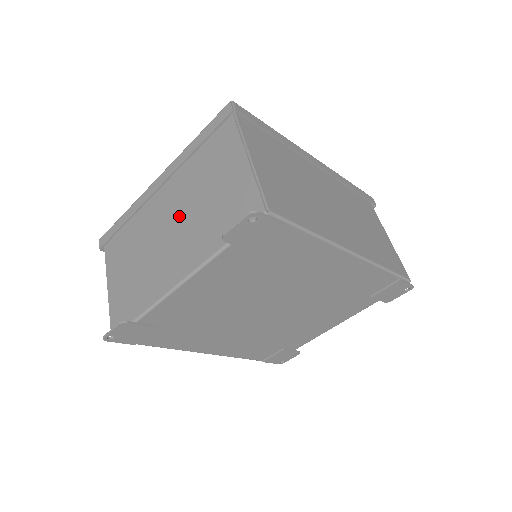
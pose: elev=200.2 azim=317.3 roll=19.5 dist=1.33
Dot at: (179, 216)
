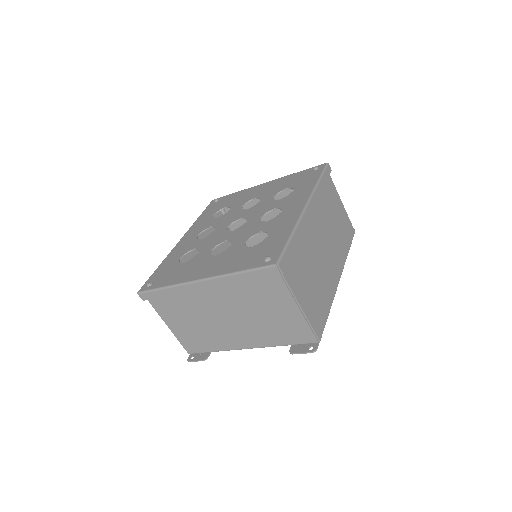
Dot at: (235, 314)
